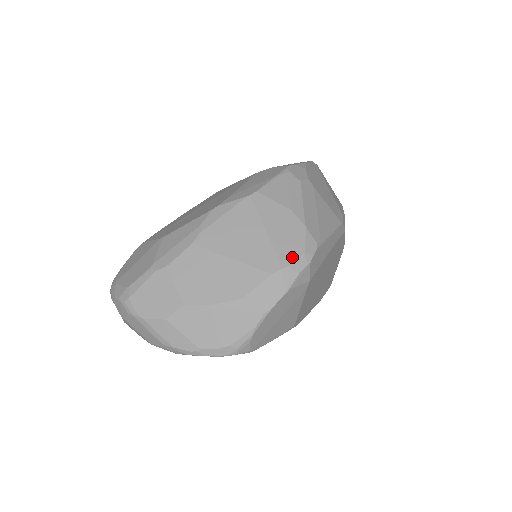
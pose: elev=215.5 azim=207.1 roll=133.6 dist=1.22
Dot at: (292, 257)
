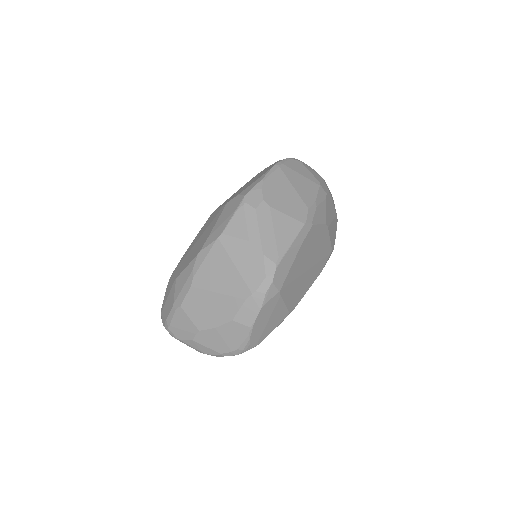
Dot at: (257, 283)
